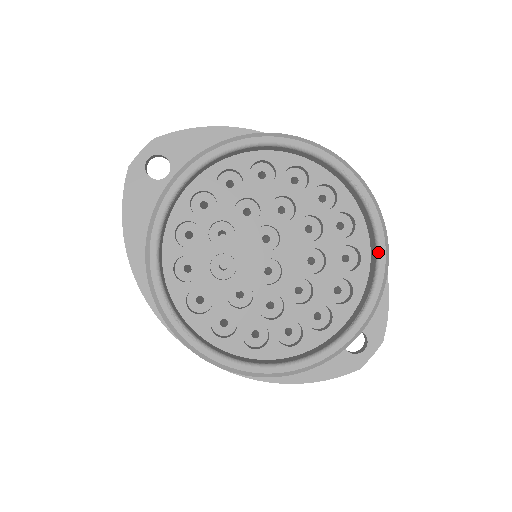
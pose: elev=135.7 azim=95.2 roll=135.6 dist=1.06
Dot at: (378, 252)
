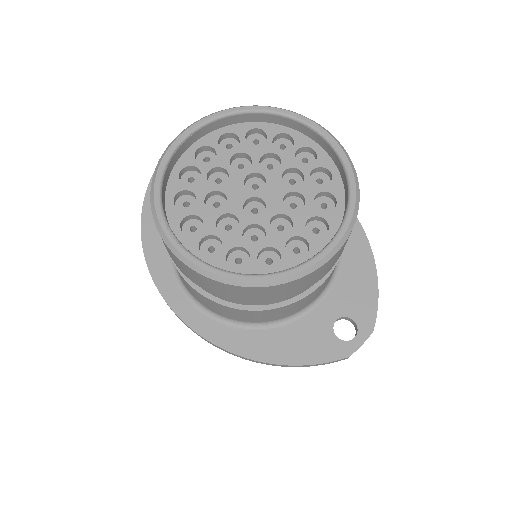
Dot at: (349, 190)
